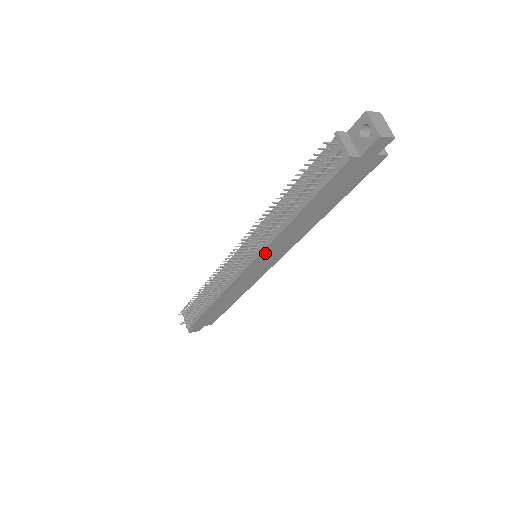
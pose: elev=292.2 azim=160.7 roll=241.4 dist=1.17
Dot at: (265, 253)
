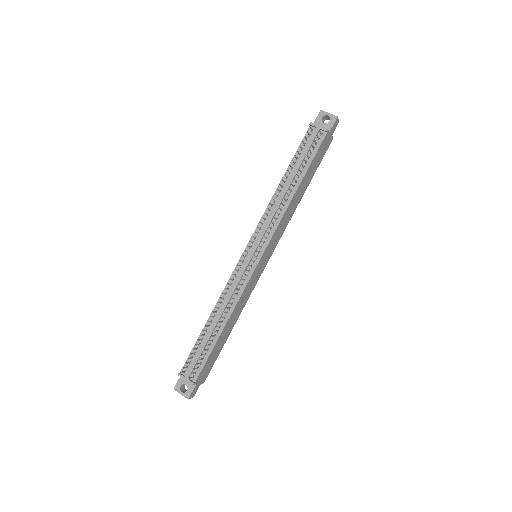
Dot at: (272, 239)
